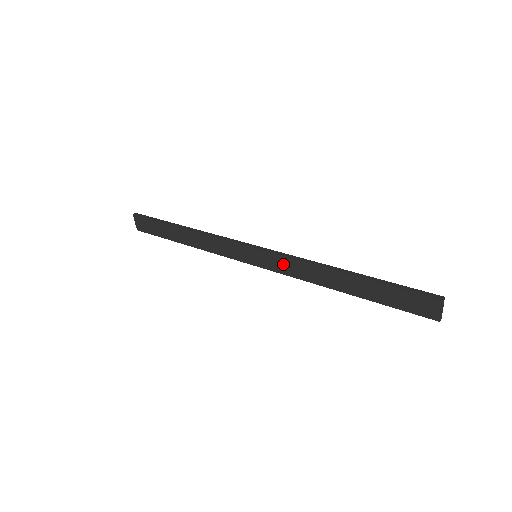
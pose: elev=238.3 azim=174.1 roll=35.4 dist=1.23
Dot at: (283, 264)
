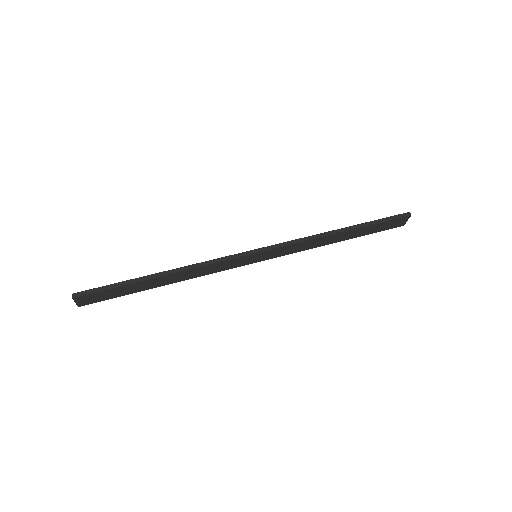
Dot at: (287, 250)
